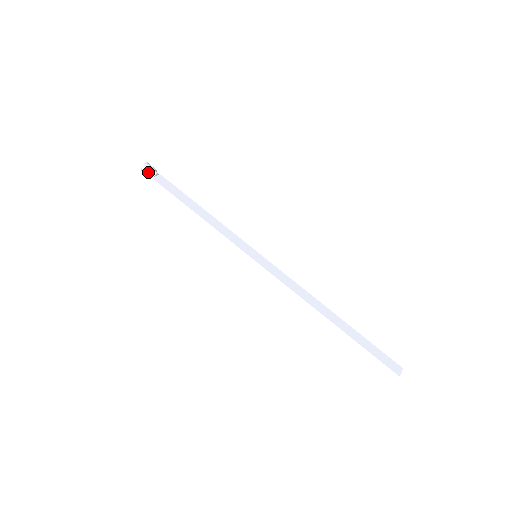
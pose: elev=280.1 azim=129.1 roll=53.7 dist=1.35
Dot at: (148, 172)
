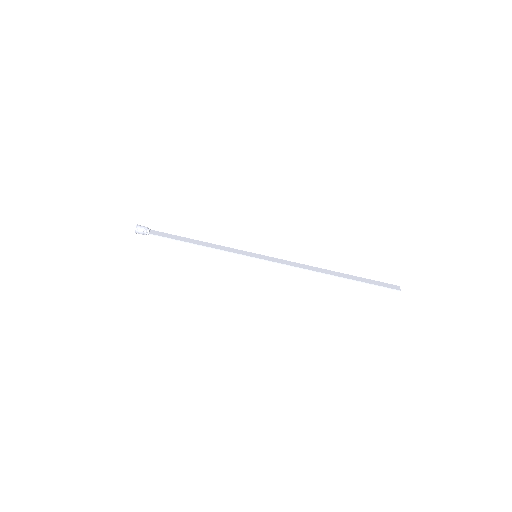
Dot at: (142, 231)
